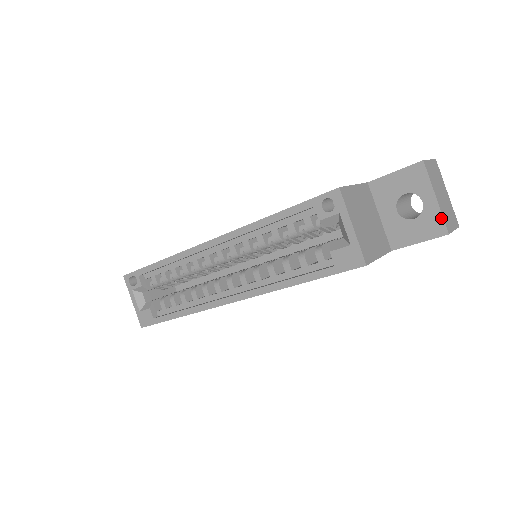
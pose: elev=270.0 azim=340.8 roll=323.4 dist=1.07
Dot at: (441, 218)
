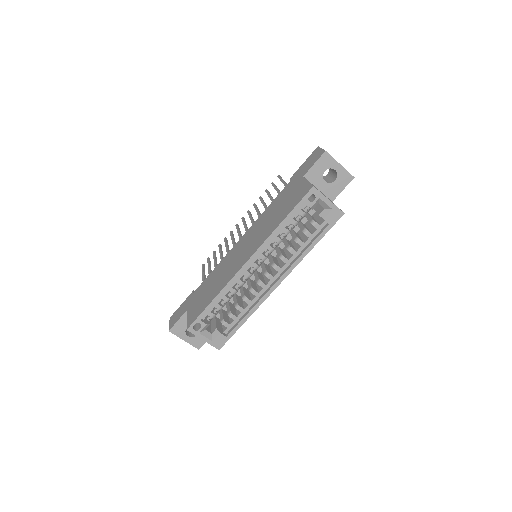
Dot at: (347, 172)
